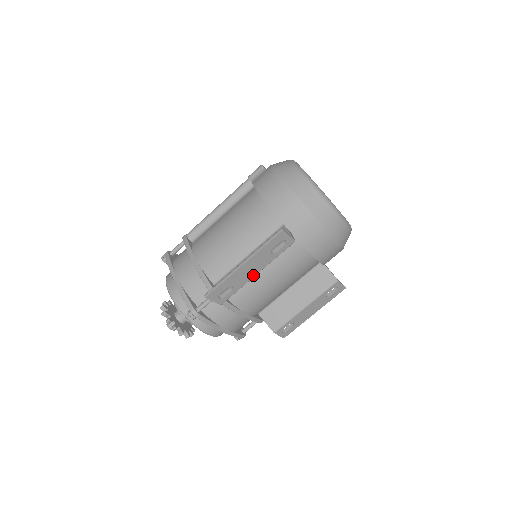
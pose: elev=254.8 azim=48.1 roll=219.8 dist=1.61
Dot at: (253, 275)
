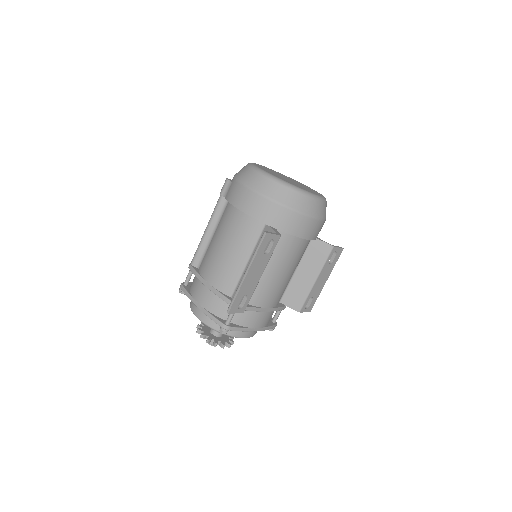
Dot at: (259, 278)
